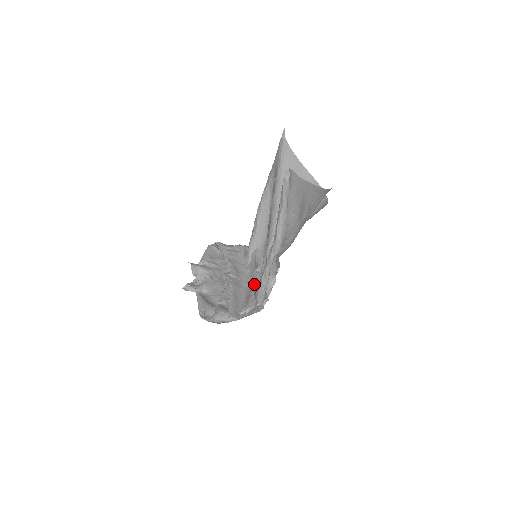
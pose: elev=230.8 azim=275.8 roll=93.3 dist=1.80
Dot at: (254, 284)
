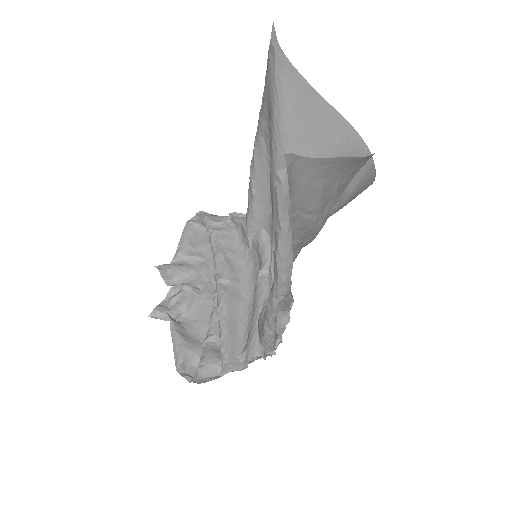
Dot at: (258, 305)
